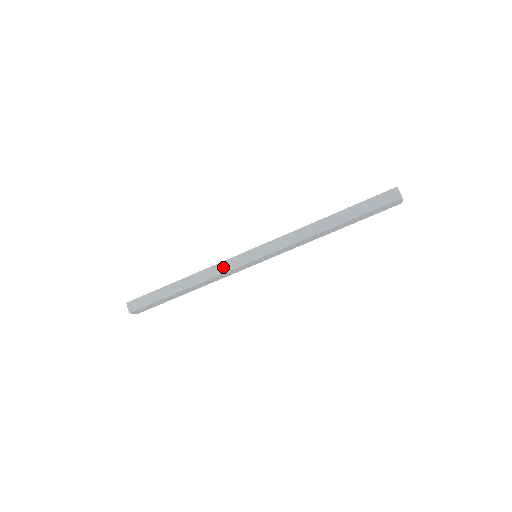
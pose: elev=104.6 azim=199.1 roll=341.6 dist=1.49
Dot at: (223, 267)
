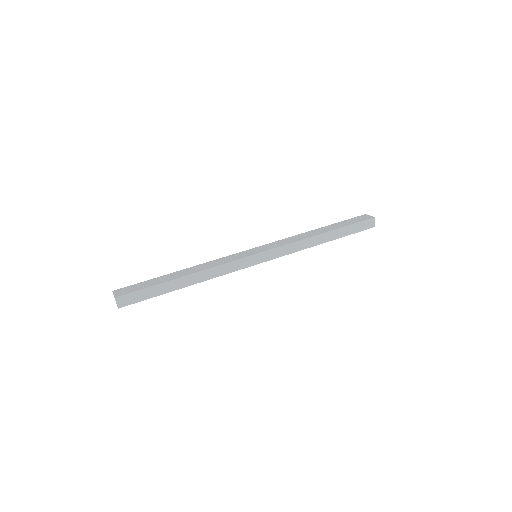
Dot at: (230, 267)
